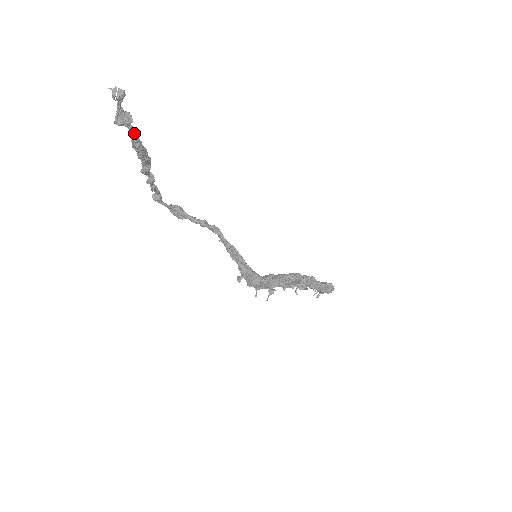
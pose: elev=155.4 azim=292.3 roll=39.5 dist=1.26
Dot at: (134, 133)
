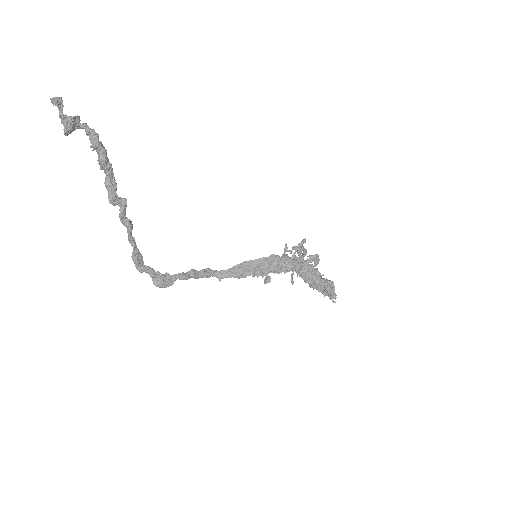
Dot at: (87, 127)
